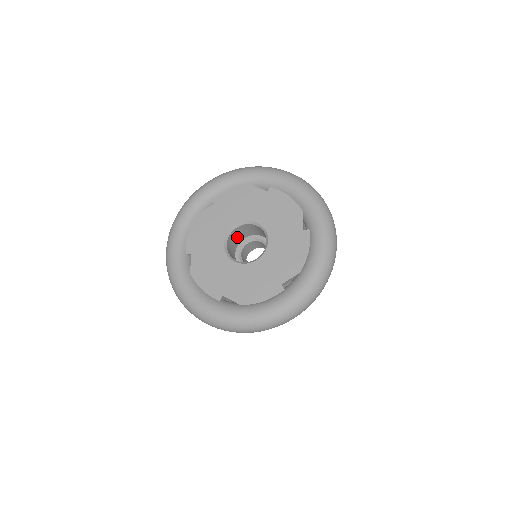
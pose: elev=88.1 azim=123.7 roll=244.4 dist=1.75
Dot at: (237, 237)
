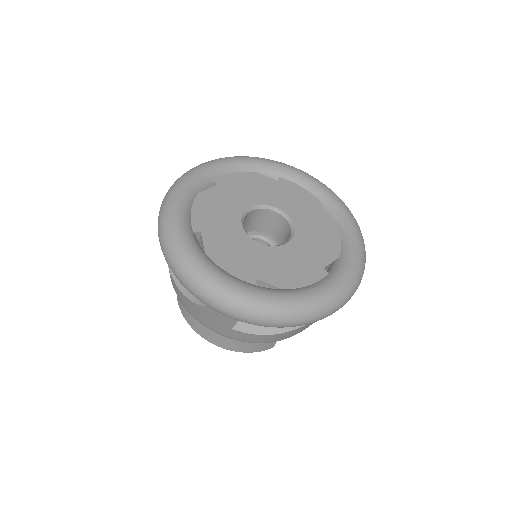
Dot at: occluded
